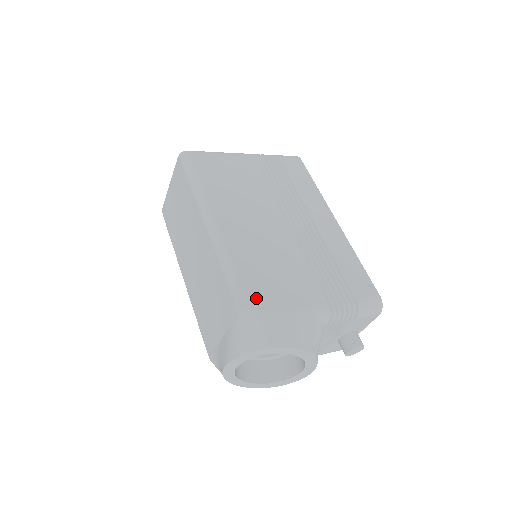
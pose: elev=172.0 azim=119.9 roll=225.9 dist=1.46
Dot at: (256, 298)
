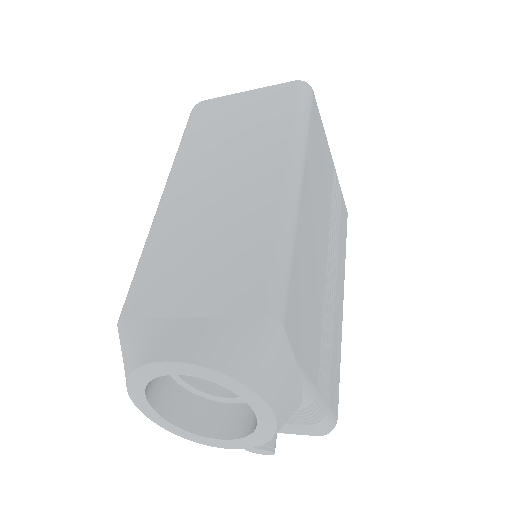
Dot at: (290, 318)
